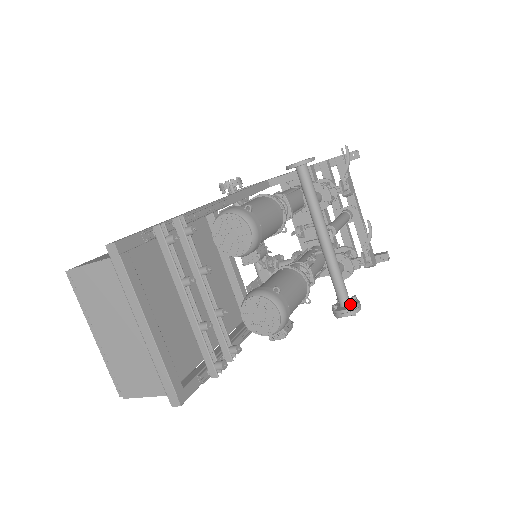
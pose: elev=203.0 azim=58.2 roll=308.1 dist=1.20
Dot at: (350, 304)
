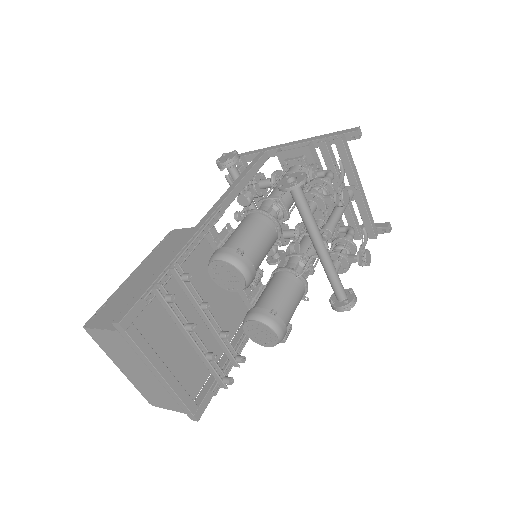
Dot at: (345, 302)
